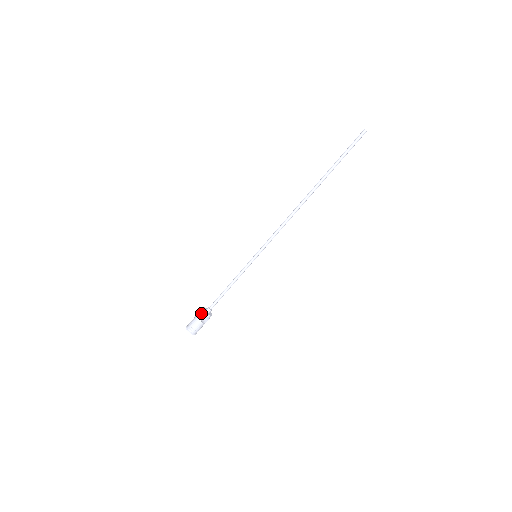
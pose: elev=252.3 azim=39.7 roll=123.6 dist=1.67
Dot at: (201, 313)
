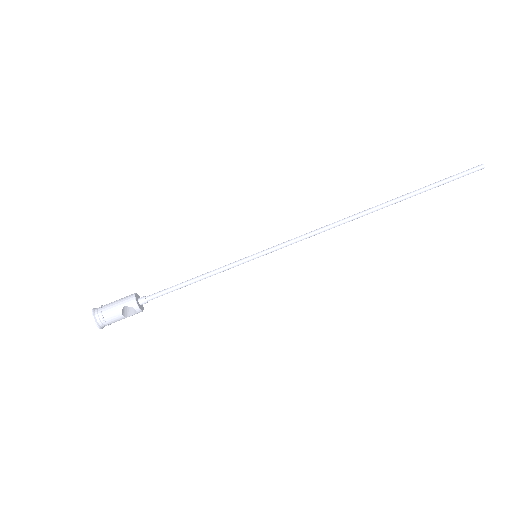
Dot at: (129, 297)
